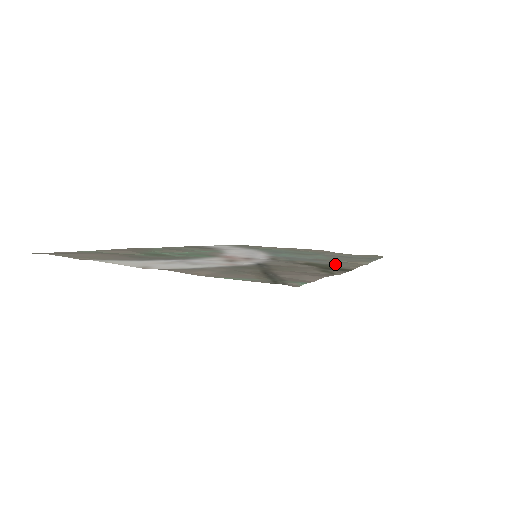
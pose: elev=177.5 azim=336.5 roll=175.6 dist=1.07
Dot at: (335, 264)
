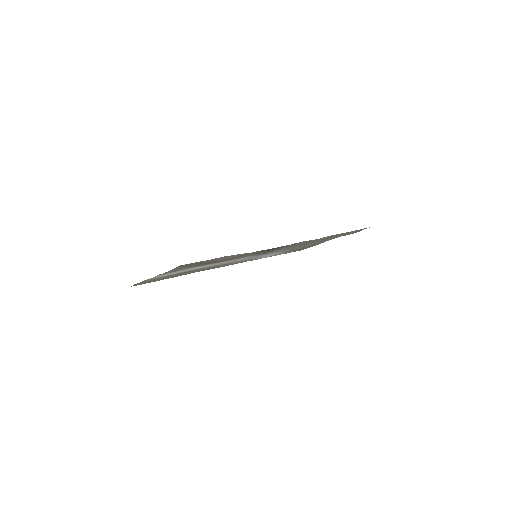
Dot at: occluded
